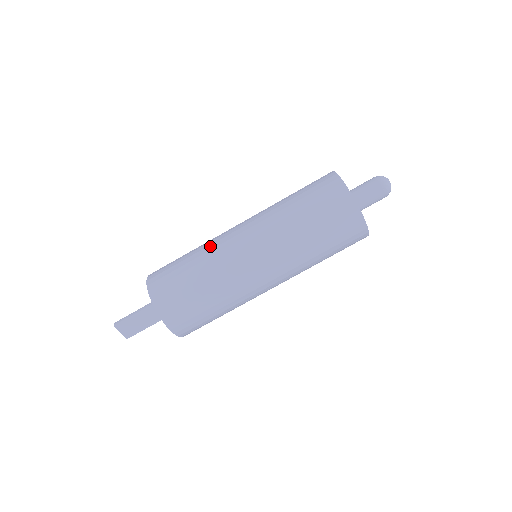
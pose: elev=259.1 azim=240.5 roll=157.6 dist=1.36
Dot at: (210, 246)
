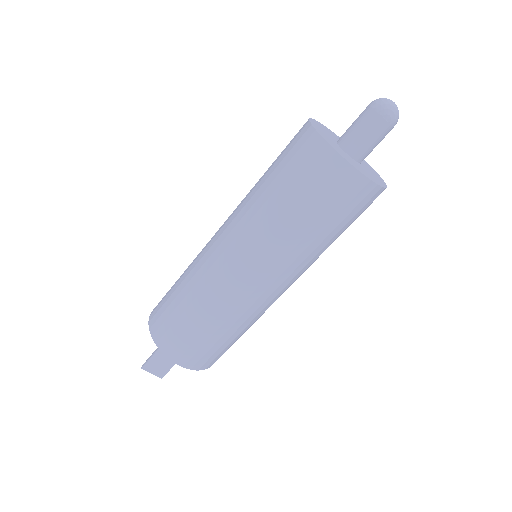
Dot at: (195, 261)
